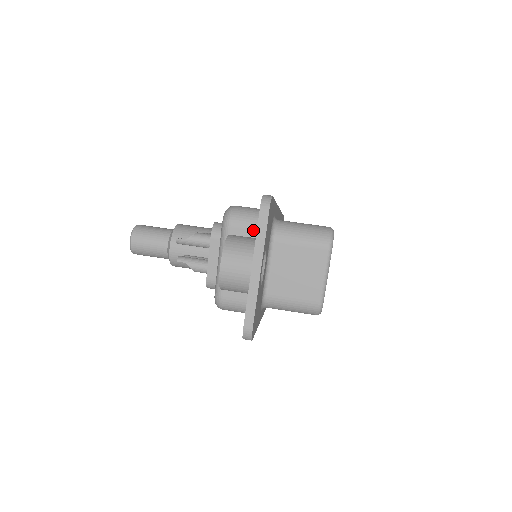
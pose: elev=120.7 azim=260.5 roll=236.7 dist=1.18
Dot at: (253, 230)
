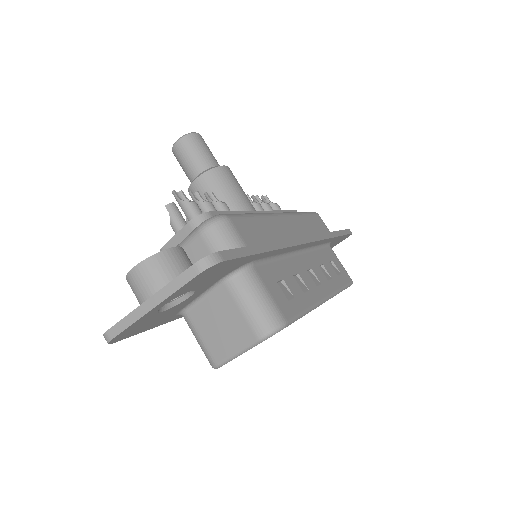
Dot at: occluded
